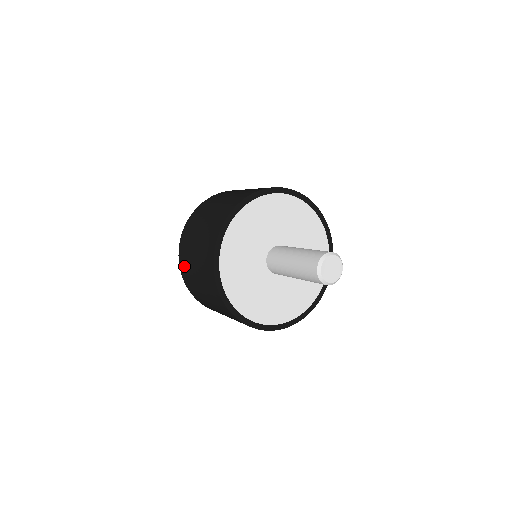
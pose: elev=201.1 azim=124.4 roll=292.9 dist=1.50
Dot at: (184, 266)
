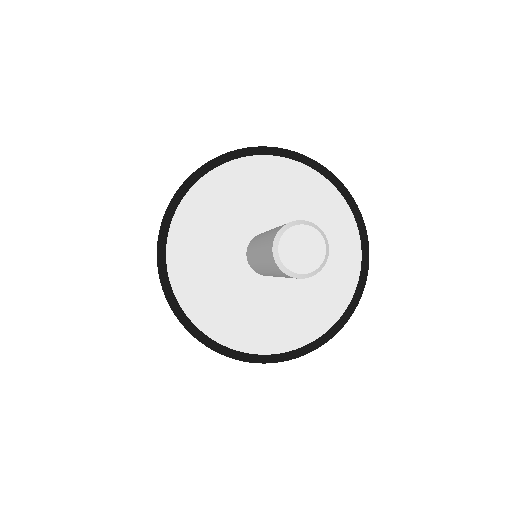
Dot at: occluded
